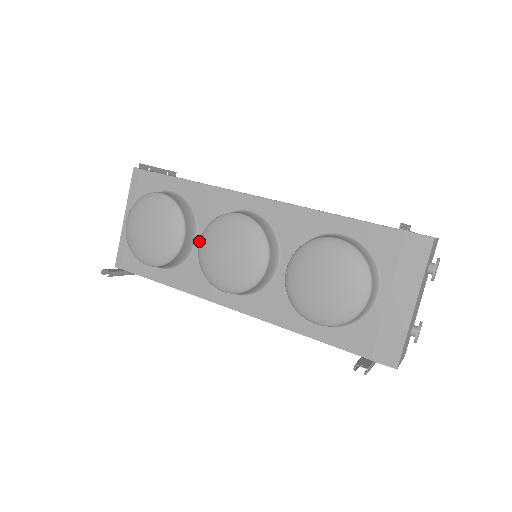
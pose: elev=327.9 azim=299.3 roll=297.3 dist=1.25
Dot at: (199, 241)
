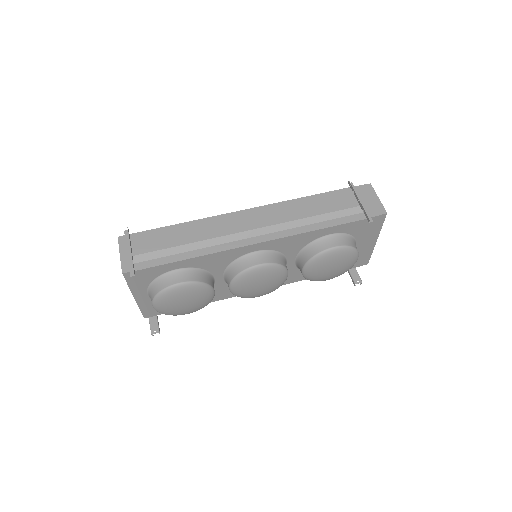
Dot at: (217, 279)
